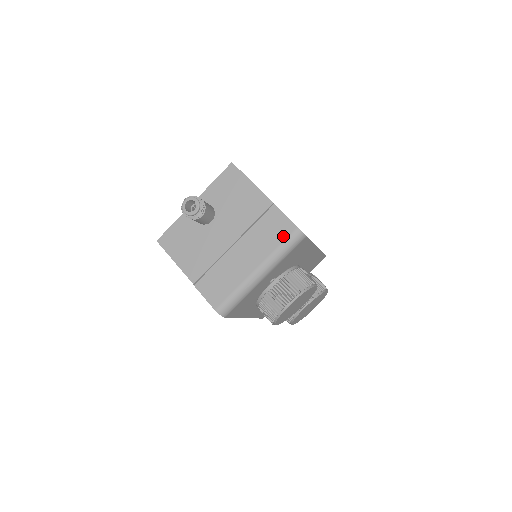
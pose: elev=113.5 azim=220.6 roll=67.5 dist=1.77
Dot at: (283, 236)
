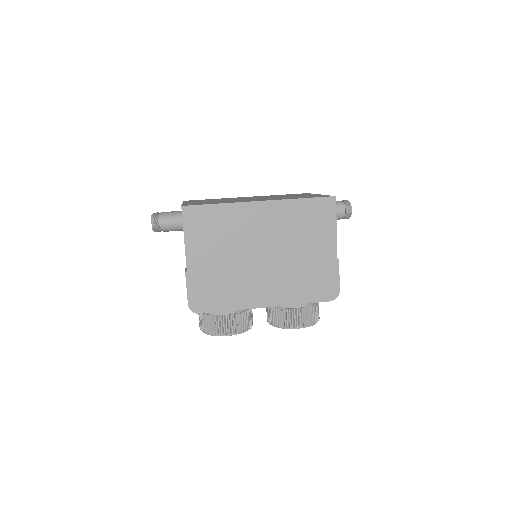
Dot at: occluded
